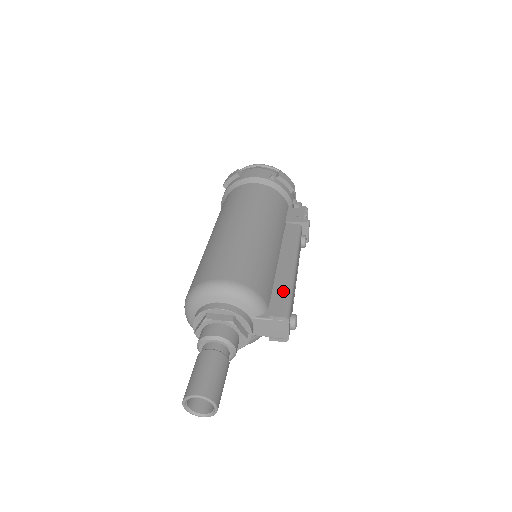
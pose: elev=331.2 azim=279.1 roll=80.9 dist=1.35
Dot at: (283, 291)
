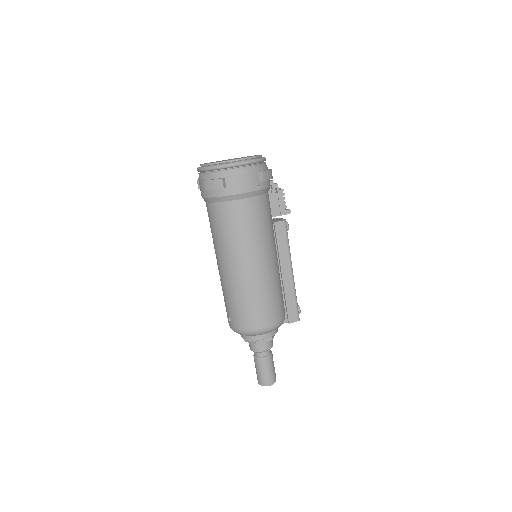
Dot at: (292, 300)
